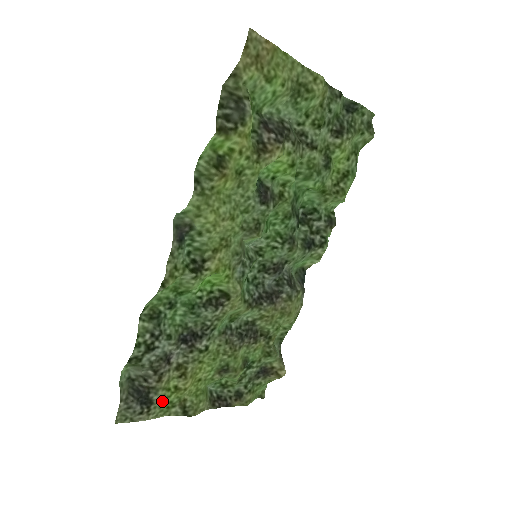
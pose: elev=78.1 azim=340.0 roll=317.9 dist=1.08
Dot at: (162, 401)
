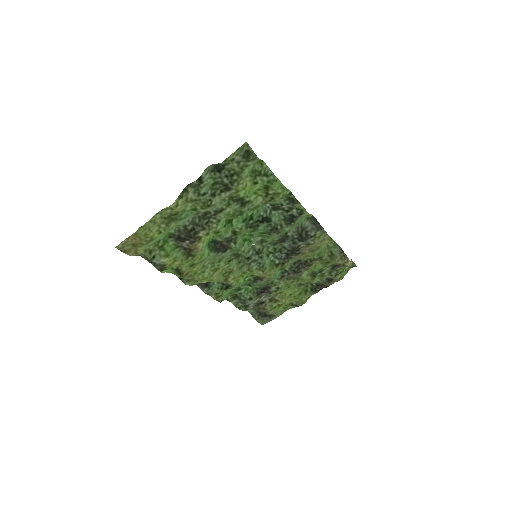
Dot at: (277, 311)
